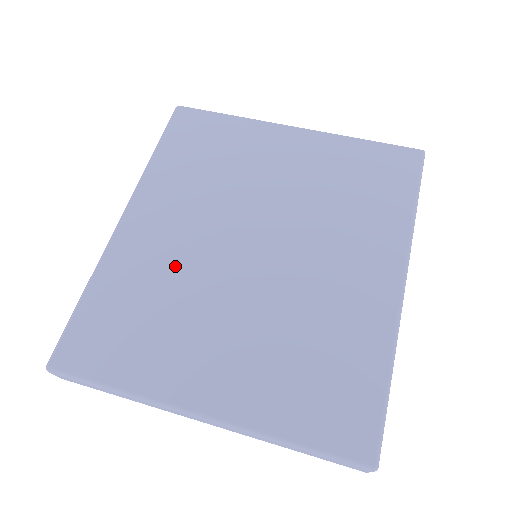
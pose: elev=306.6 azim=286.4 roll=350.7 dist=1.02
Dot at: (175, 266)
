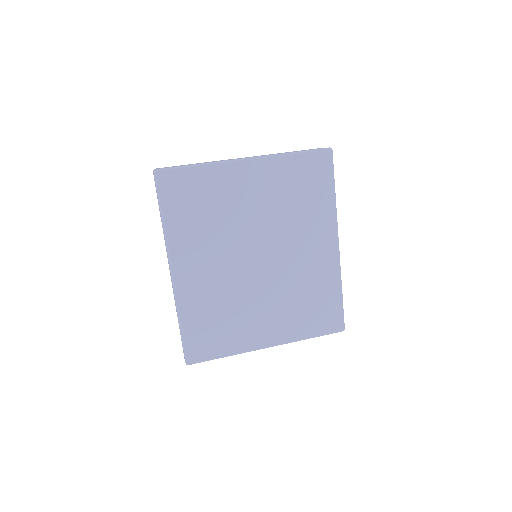
Dot at: (221, 288)
